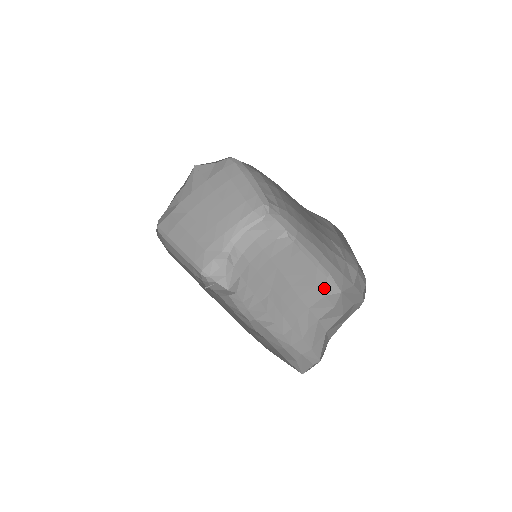
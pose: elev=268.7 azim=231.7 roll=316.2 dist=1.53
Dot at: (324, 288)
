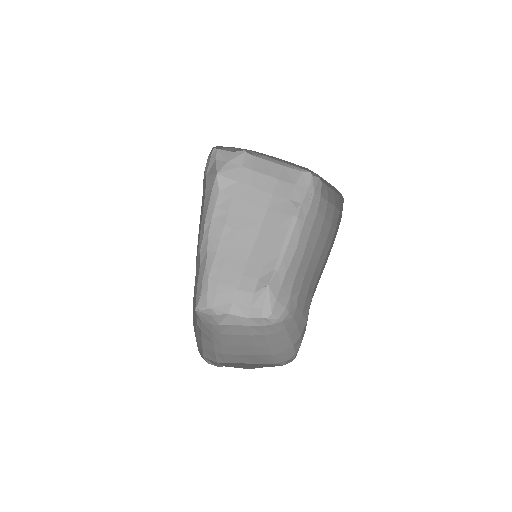
Dot at: (264, 275)
